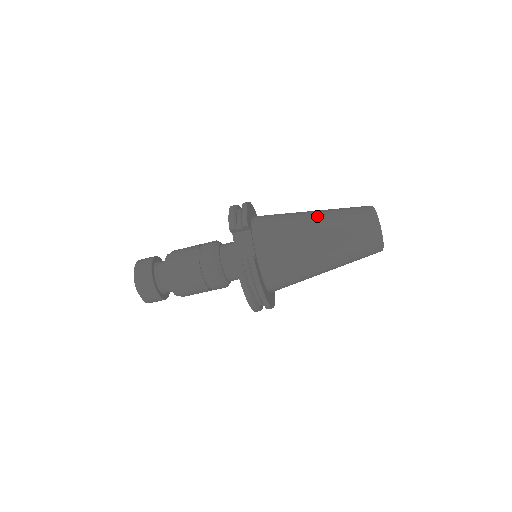
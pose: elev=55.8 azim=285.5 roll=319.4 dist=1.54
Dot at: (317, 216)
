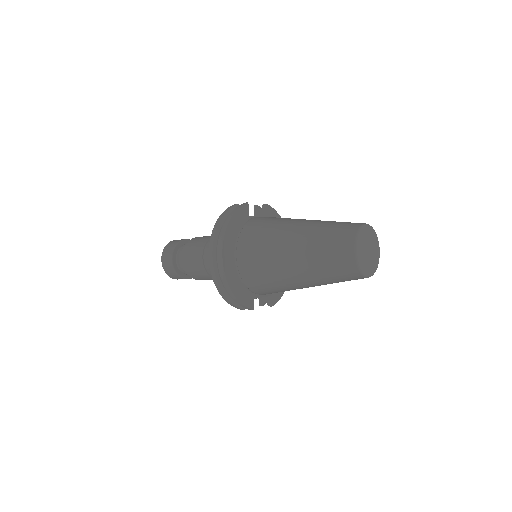
Dot at: (304, 282)
